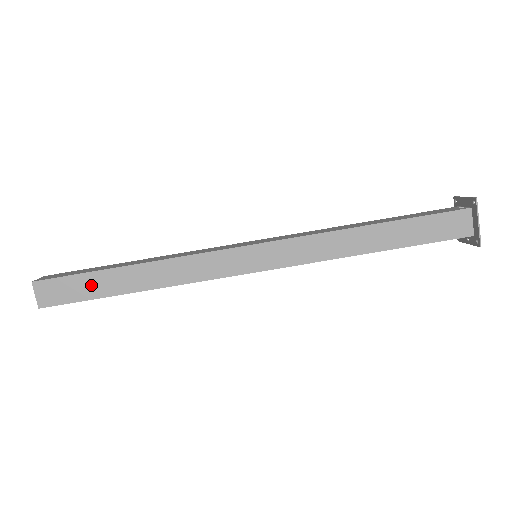
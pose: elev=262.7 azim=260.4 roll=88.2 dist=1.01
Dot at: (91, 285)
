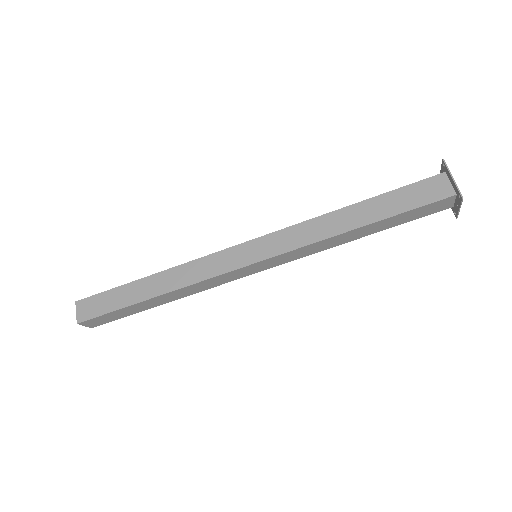
Dot at: (119, 297)
